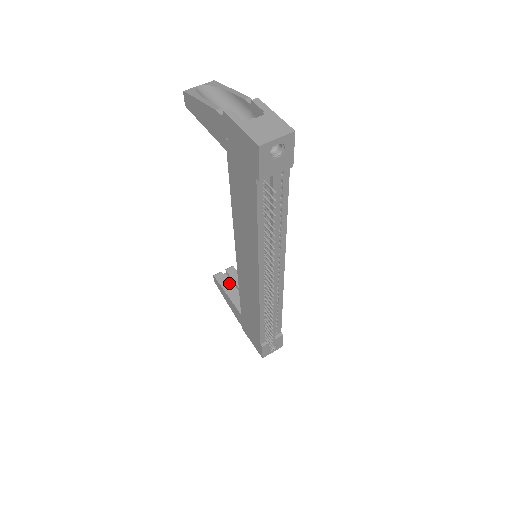
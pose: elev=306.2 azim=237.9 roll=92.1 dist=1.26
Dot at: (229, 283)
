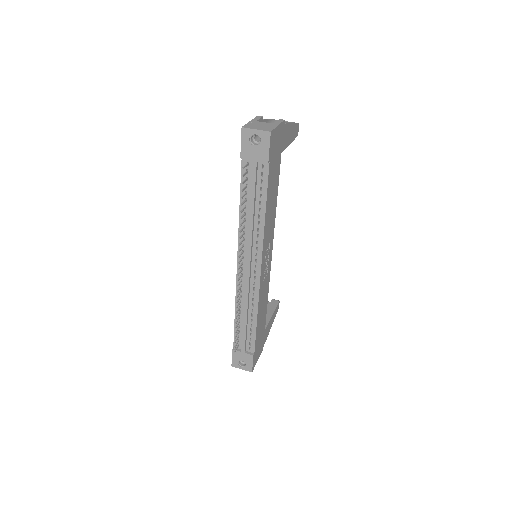
Dot at: occluded
